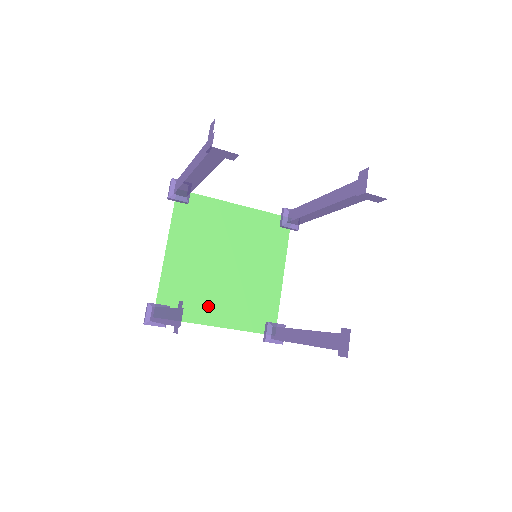
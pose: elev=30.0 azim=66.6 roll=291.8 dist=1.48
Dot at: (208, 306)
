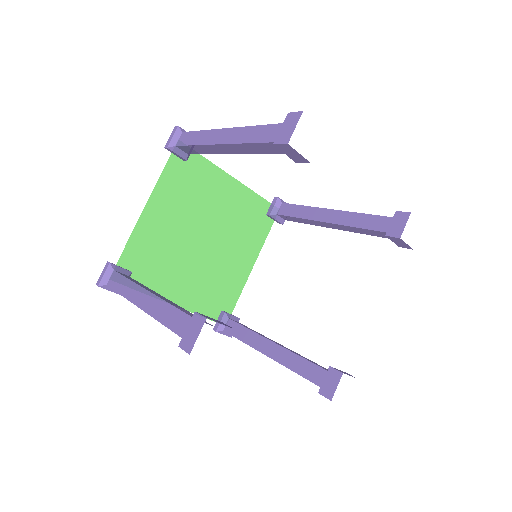
Dot at: (171, 281)
